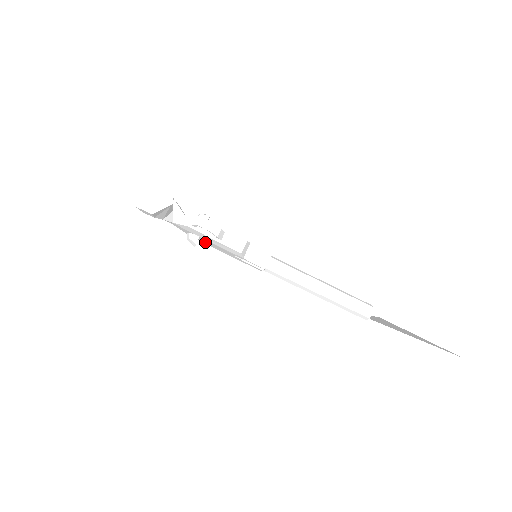
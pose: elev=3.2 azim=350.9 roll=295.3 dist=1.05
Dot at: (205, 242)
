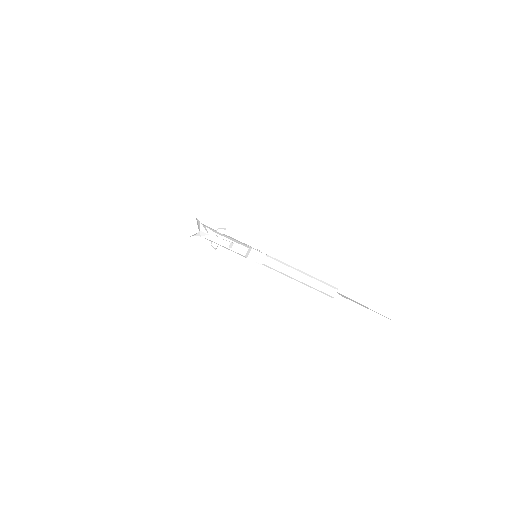
Dot at: occluded
